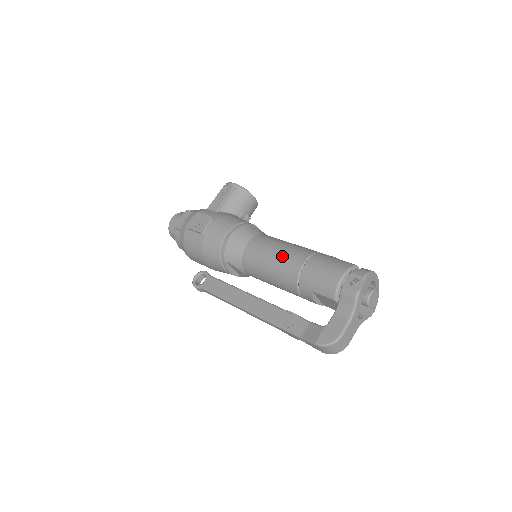
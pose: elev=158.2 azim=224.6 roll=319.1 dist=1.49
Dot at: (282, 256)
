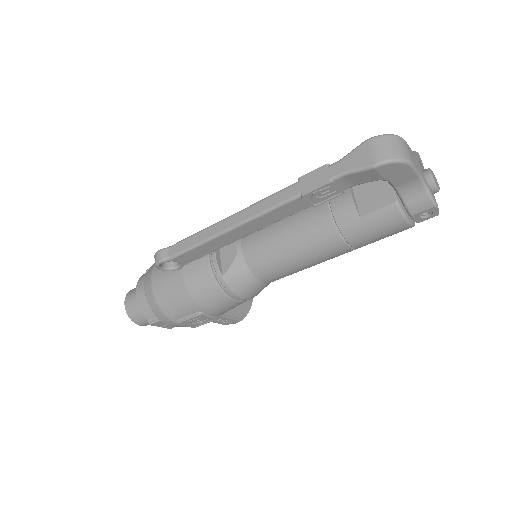
Dot at: occluded
